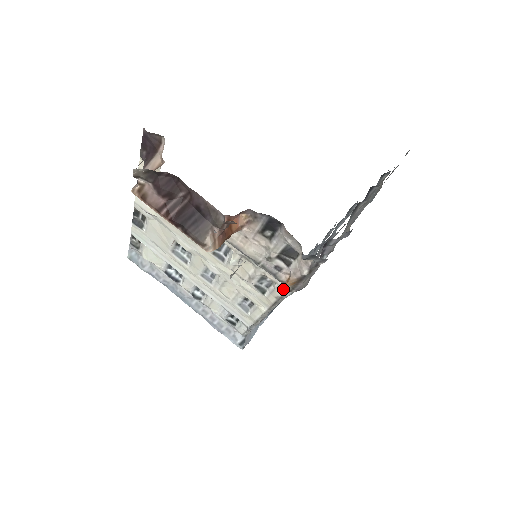
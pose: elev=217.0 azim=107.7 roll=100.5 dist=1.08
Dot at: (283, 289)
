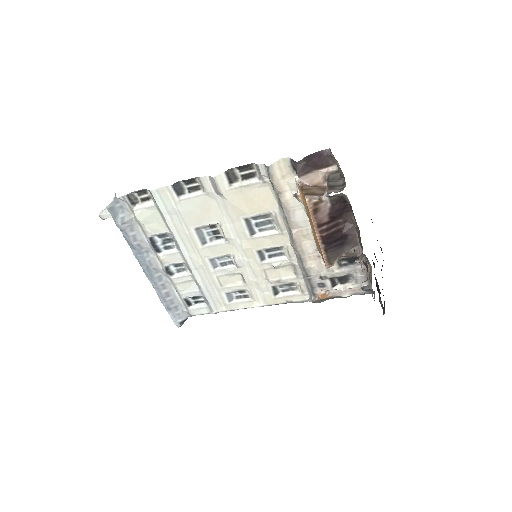
Dot at: (305, 298)
